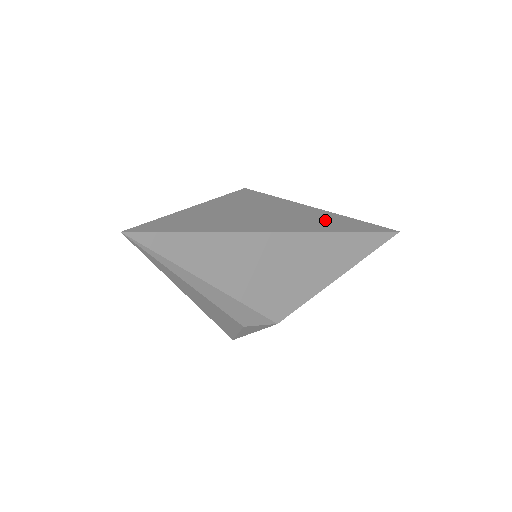
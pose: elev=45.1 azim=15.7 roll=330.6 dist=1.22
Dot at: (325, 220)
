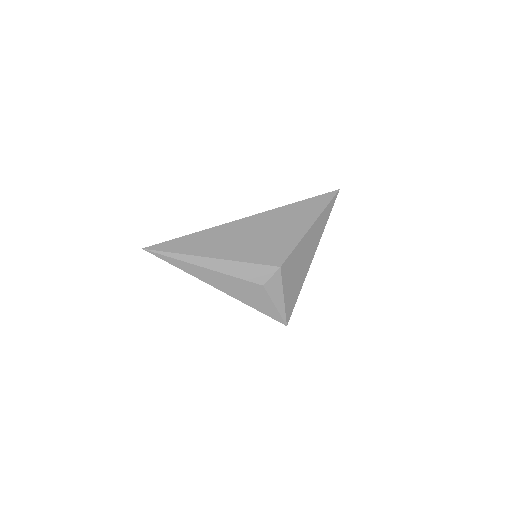
Dot at: occluded
